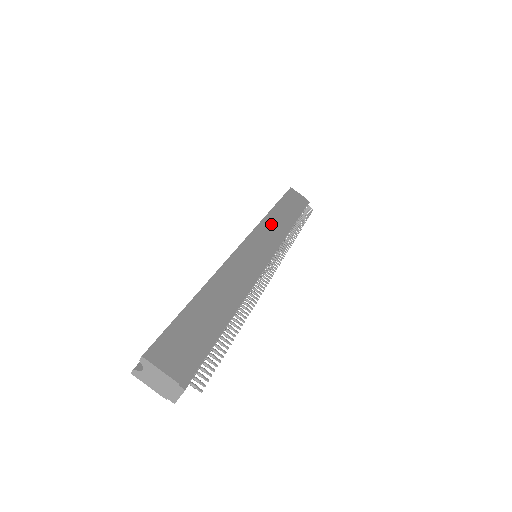
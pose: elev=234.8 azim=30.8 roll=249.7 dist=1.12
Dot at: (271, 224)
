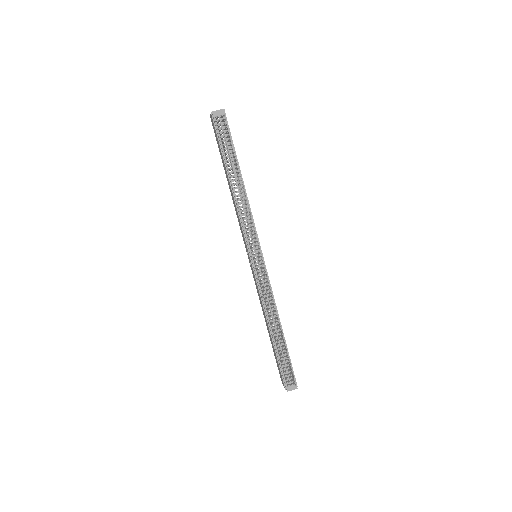
Dot at: occluded
